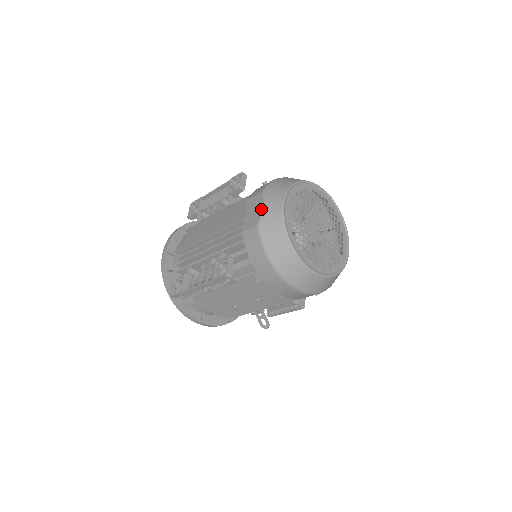
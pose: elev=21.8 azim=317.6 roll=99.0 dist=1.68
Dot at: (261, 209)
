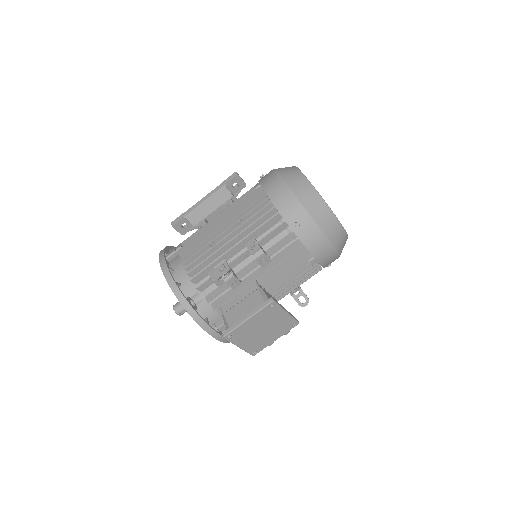
Dot at: occluded
